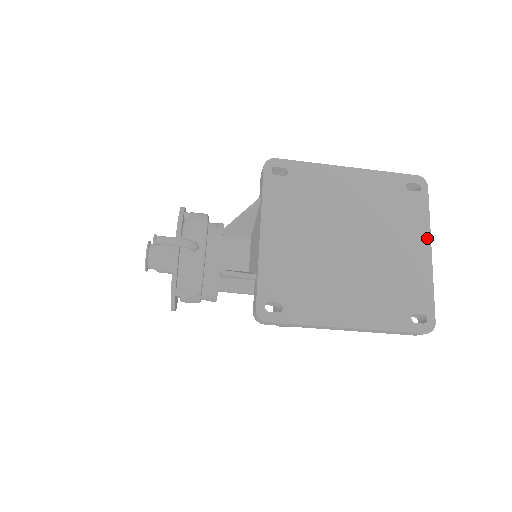
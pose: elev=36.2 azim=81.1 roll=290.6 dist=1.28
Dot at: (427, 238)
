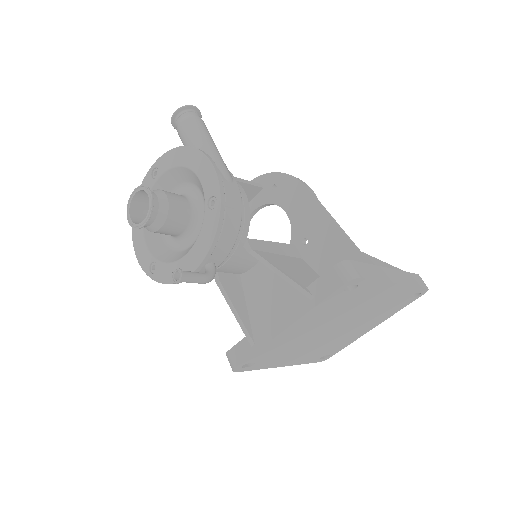
Dot at: (381, 322)
